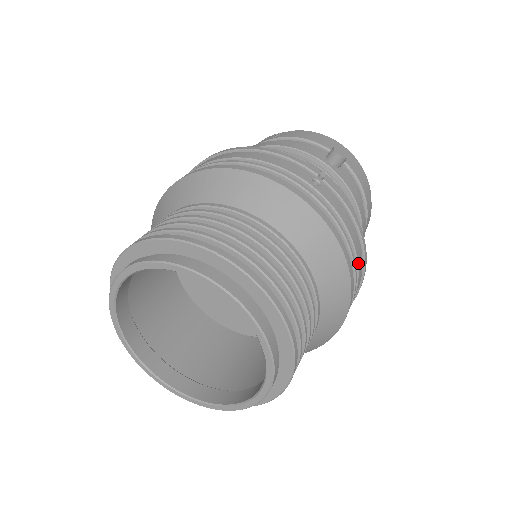
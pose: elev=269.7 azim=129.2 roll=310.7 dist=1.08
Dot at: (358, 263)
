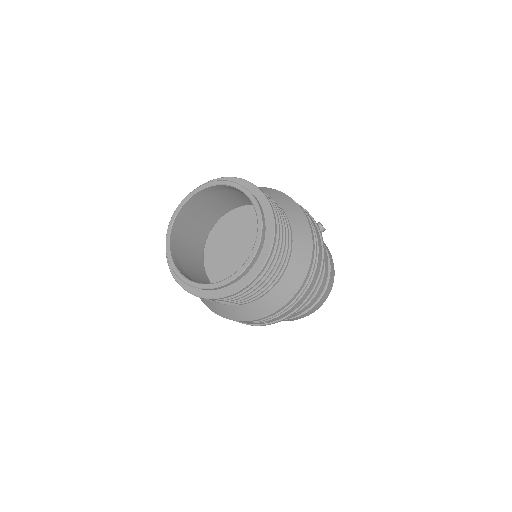
Dot at: (318, 259)
